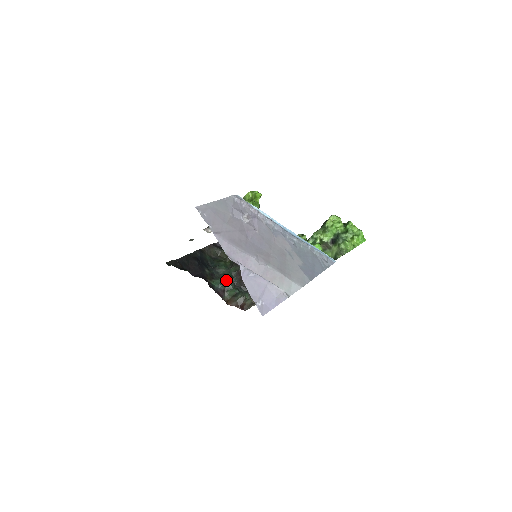
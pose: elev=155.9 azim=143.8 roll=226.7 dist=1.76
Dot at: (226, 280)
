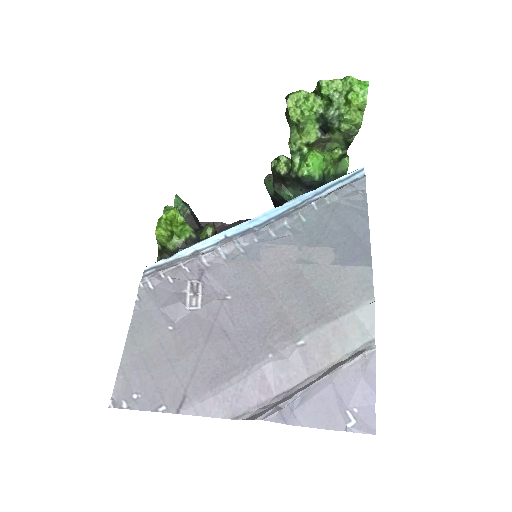
Dot at: occluded
